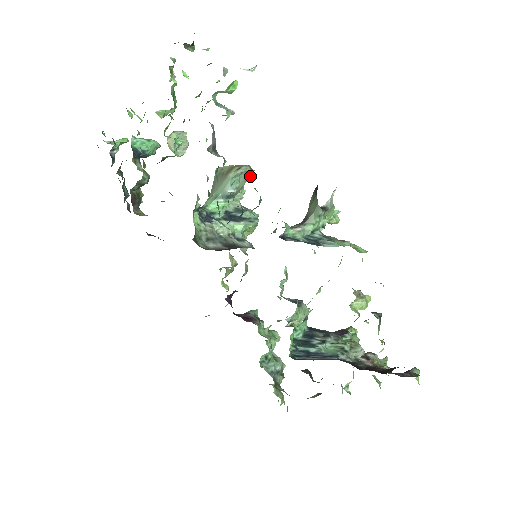
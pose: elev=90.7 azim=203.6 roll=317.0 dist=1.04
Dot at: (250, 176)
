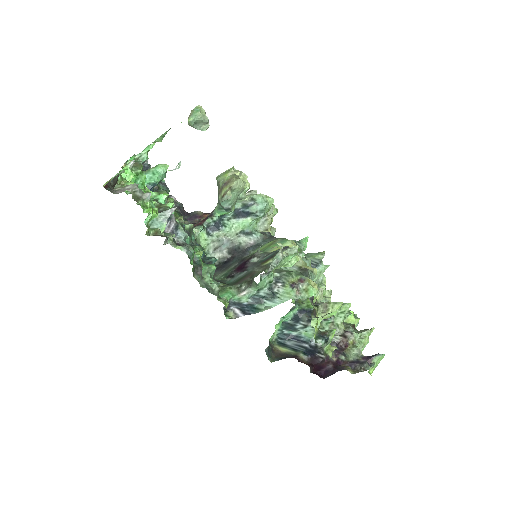
Dot at: (242, 187)
